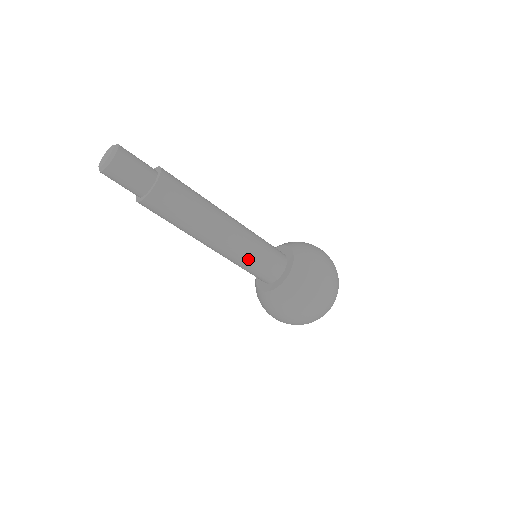
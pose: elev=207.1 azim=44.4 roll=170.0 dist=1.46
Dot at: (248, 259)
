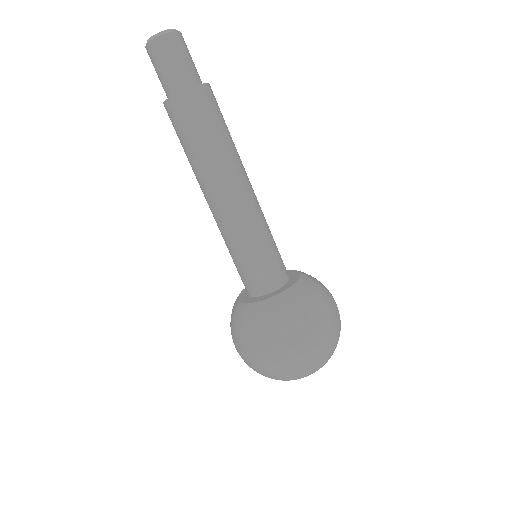
Dot at: (229, 248)
